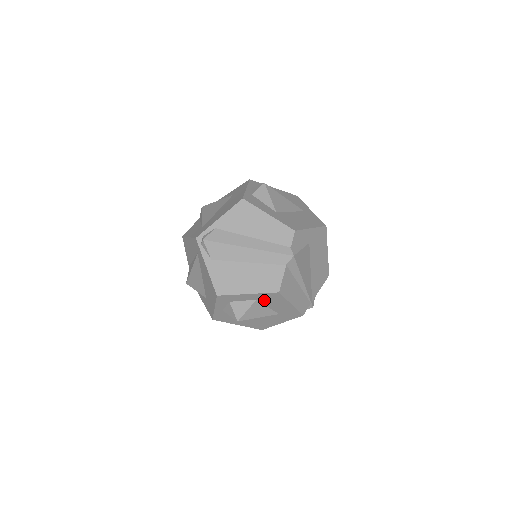
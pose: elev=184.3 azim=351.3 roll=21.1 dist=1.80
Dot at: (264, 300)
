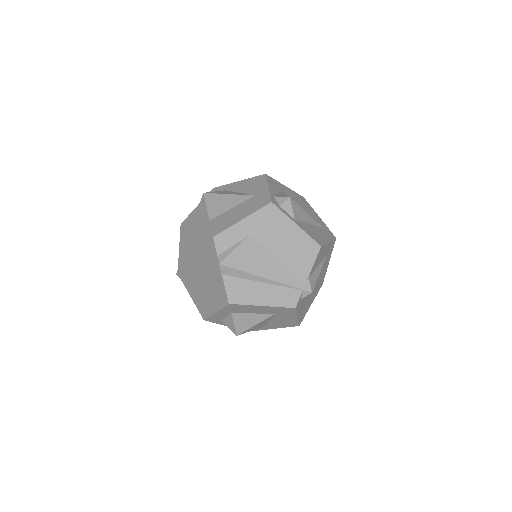
Dot at: (237, 311)
